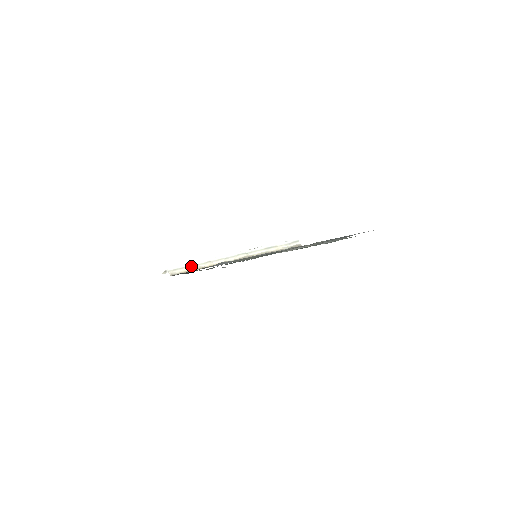
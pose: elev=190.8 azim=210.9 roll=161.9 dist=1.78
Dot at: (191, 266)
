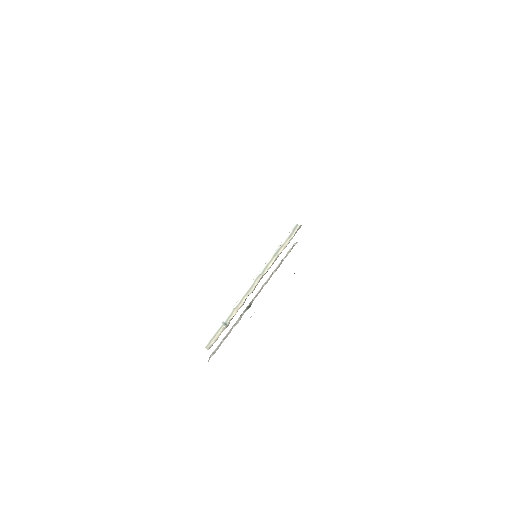
Dot at: (221, 327)
